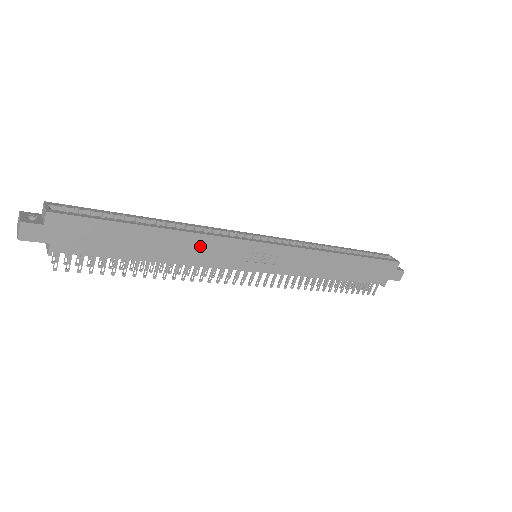
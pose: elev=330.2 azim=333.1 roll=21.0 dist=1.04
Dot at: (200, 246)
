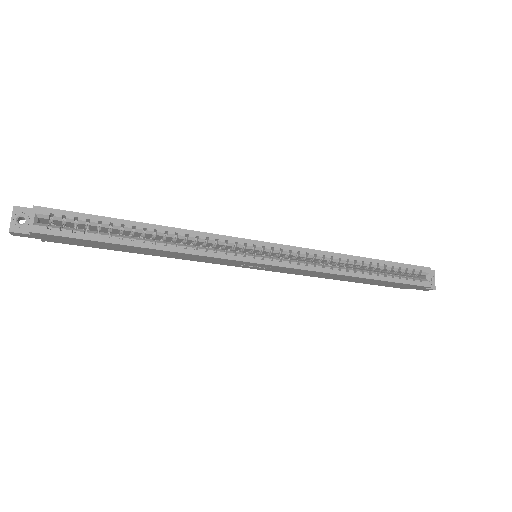
Dot at: (187, 256)
